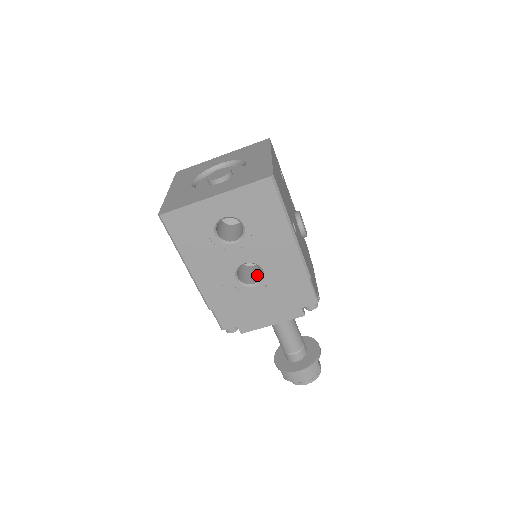
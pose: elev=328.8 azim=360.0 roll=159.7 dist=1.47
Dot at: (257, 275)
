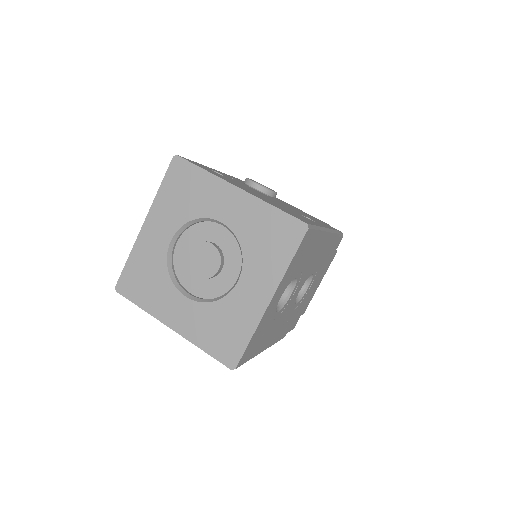
Dot at: occluded
